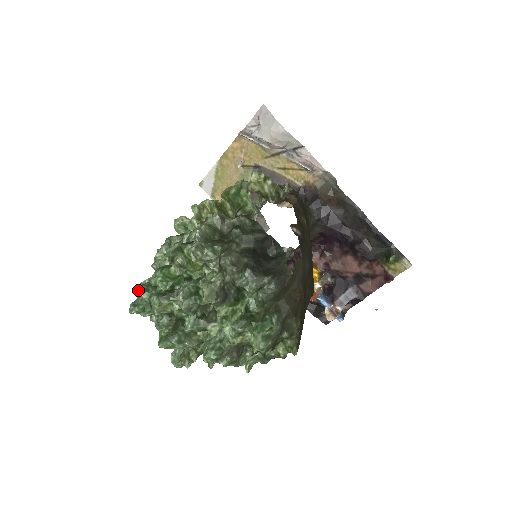
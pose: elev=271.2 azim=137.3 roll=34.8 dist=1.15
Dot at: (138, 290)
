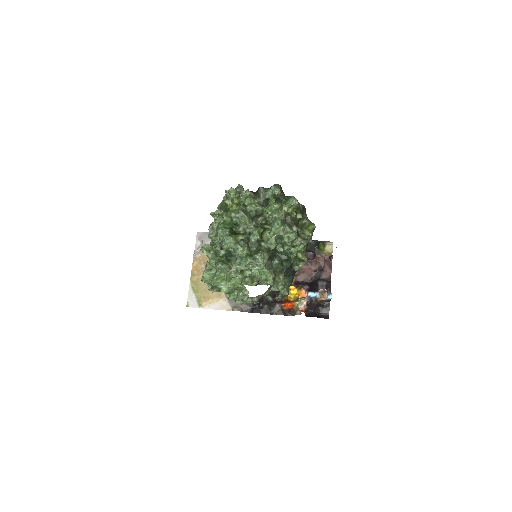
Dot at: (213, 253)
